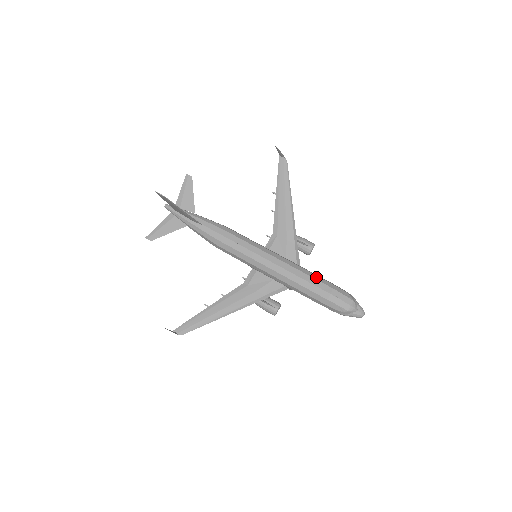
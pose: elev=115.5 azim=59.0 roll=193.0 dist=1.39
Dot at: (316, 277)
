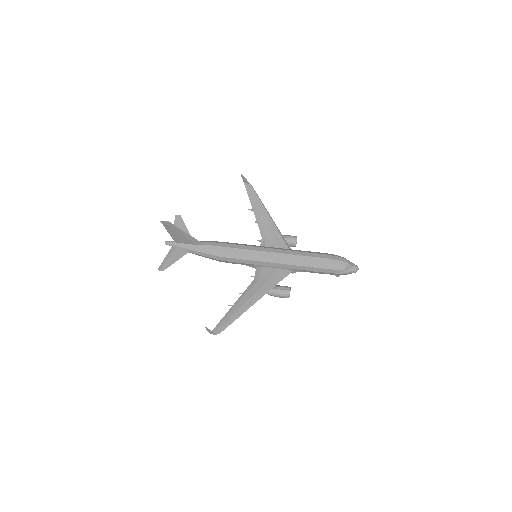
Dot at: (311, 252)
